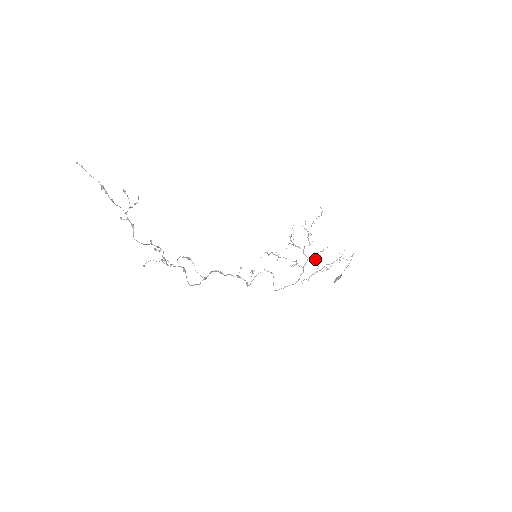
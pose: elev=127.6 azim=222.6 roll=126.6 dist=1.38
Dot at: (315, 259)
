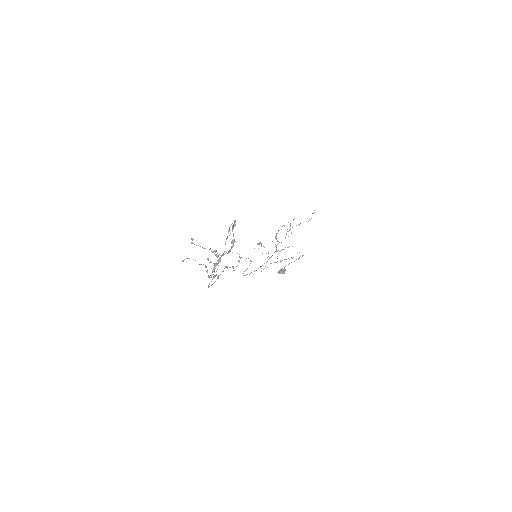
Dot at: occluded
